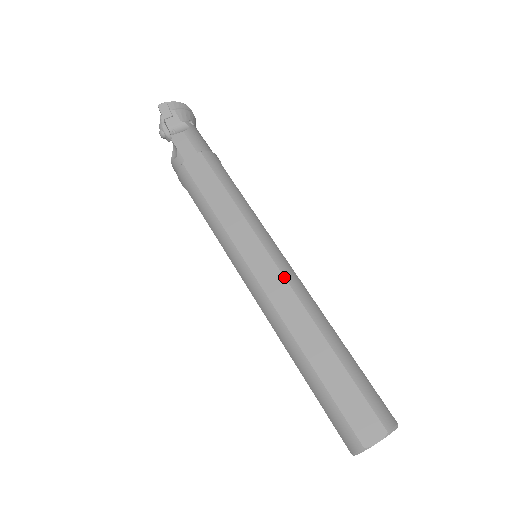
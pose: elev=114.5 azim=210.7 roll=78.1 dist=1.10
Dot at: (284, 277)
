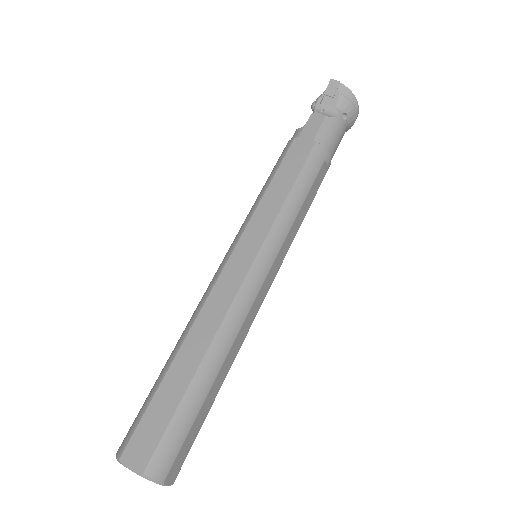
Dot at: (240, 287)
